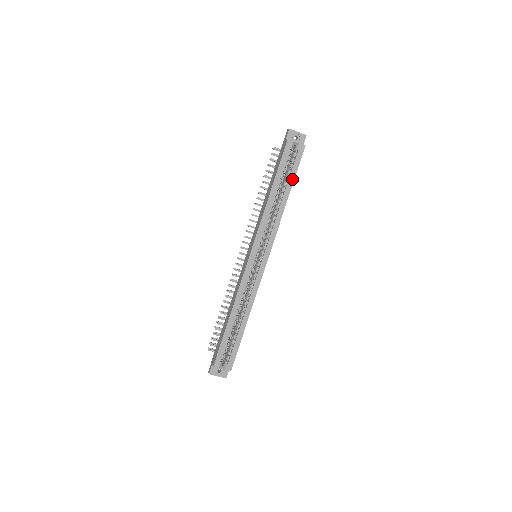
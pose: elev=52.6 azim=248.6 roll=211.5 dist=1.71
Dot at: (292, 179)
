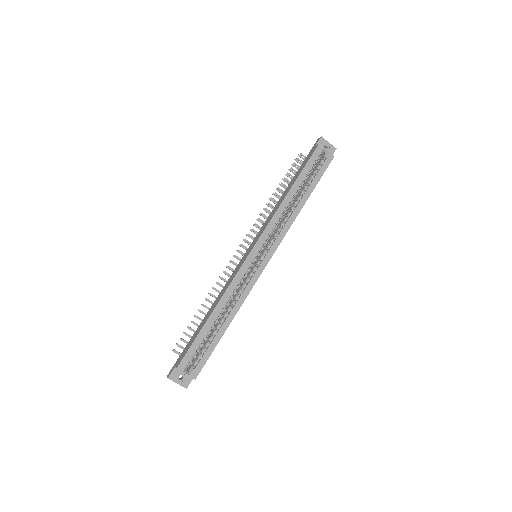
Dot at: (314, 185)
